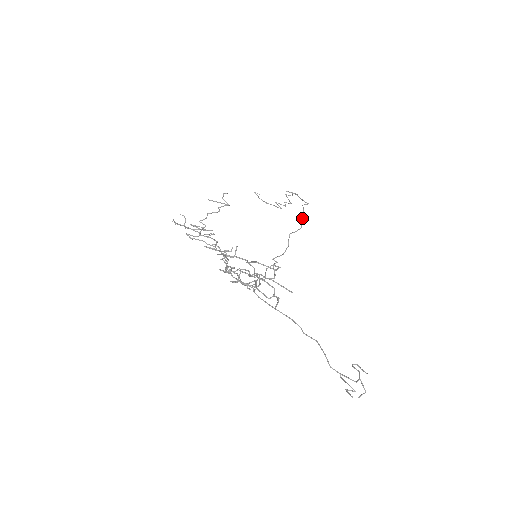
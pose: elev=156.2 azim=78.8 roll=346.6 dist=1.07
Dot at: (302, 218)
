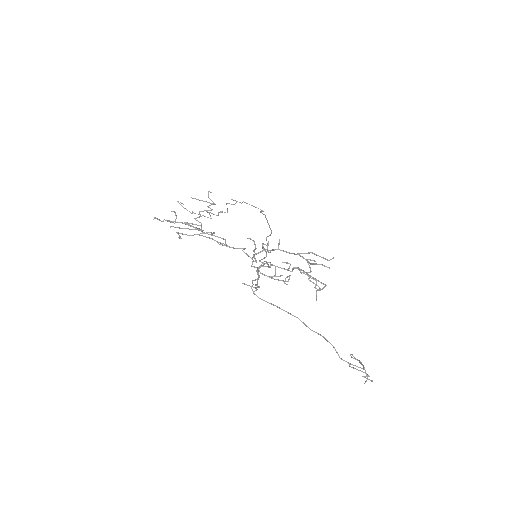
Dot at: (268, 223)
